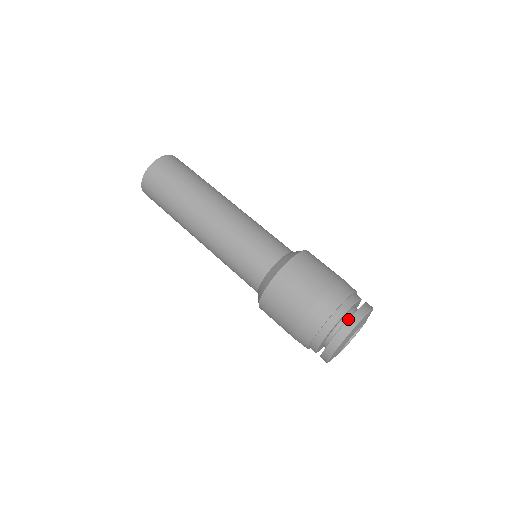
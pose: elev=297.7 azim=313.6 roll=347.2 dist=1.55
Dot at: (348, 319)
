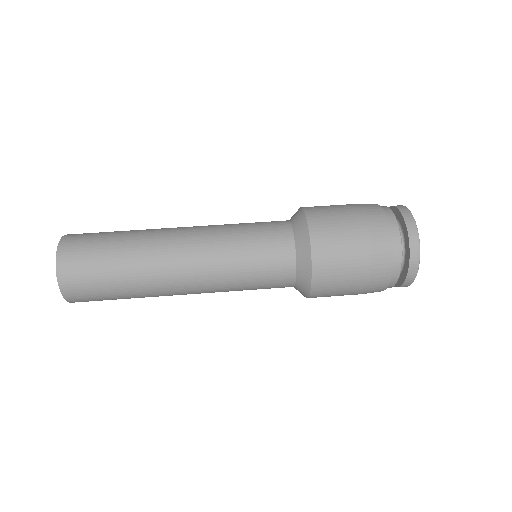
Dot at: (409, 257)
